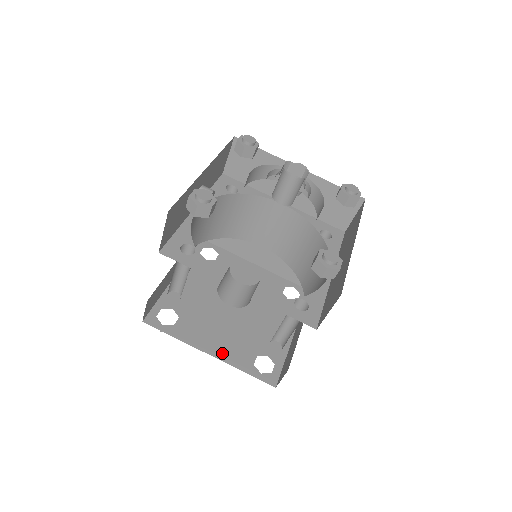
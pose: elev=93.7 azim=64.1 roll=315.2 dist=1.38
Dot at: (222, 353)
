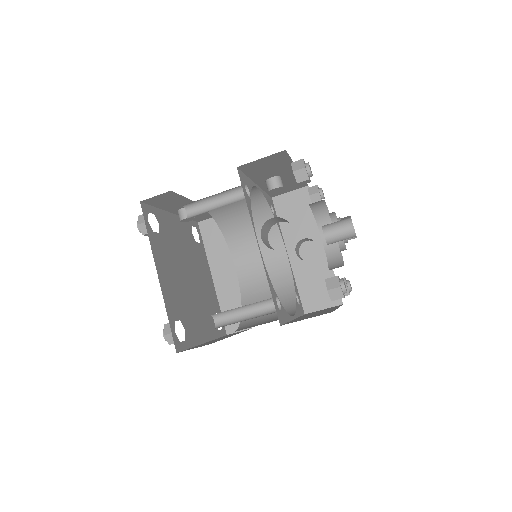
Dot at: (165, 287)
